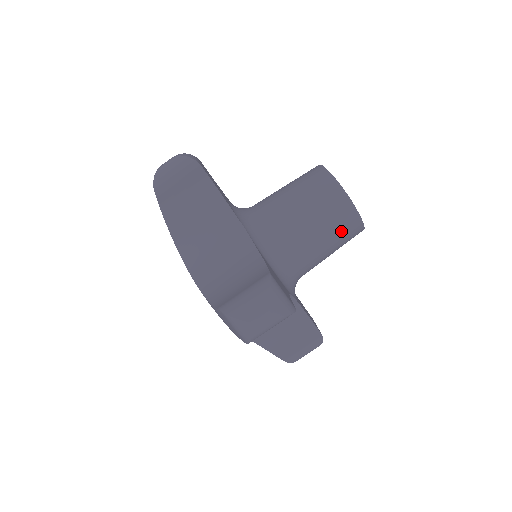
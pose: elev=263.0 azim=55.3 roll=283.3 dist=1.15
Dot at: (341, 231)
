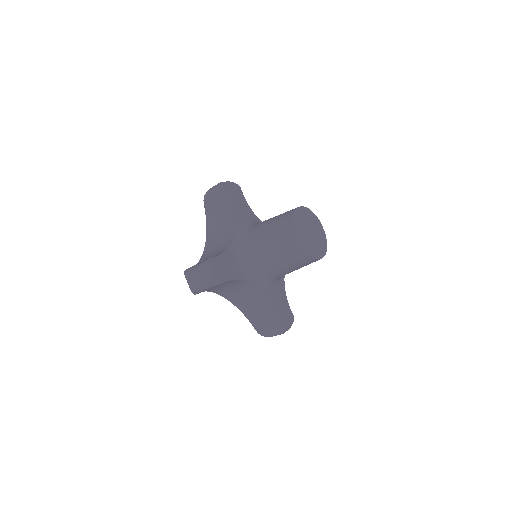
Dot at: occluded
